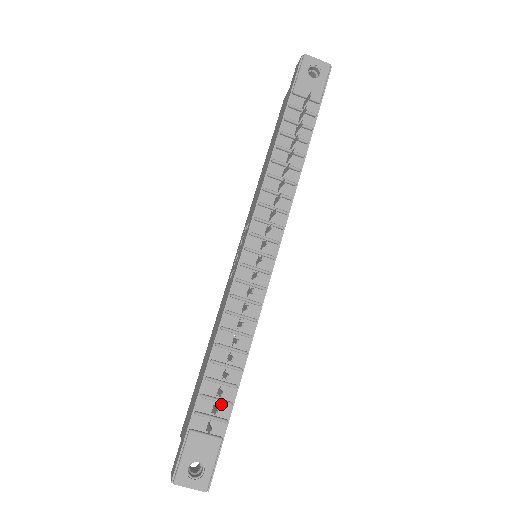
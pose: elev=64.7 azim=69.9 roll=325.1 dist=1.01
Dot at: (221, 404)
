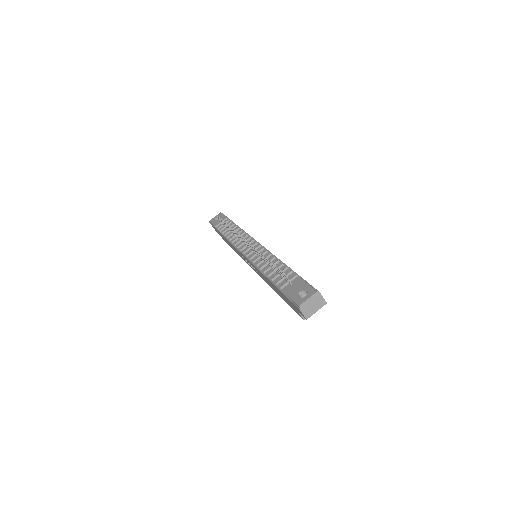
Dot at: (288, 277)
